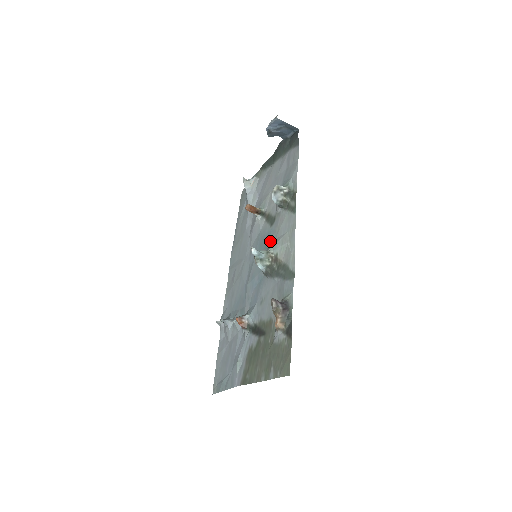
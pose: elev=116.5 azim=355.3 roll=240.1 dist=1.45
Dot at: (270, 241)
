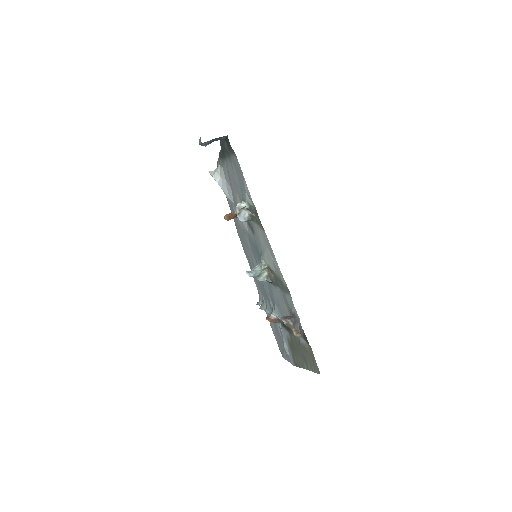
Dot at: (259, 250)
